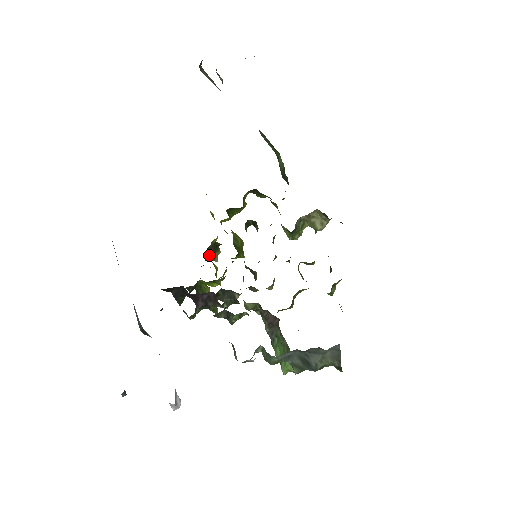
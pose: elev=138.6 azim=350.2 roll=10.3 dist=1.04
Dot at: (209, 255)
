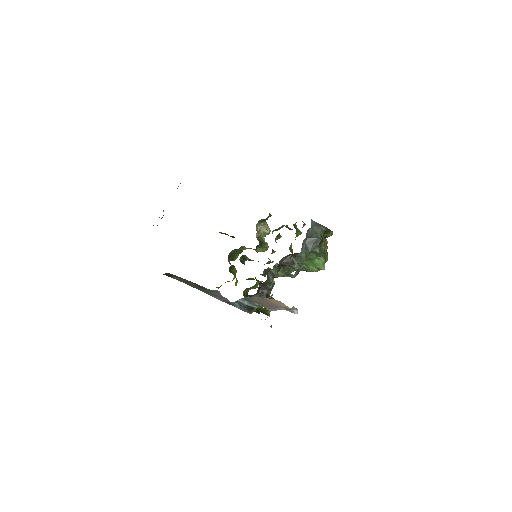
Dot at: occluded
